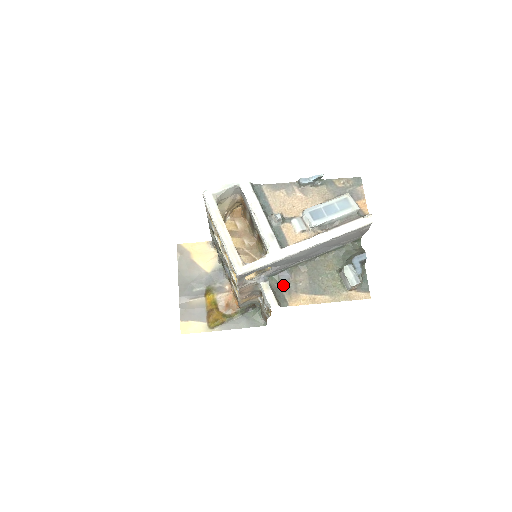
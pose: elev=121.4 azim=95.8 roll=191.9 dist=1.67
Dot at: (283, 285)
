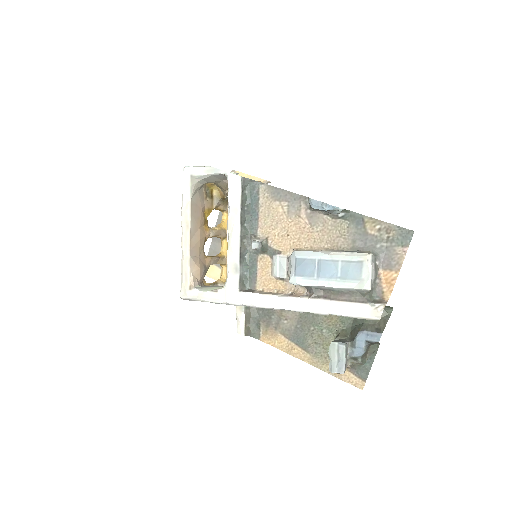
Dot at: (264, 312)
